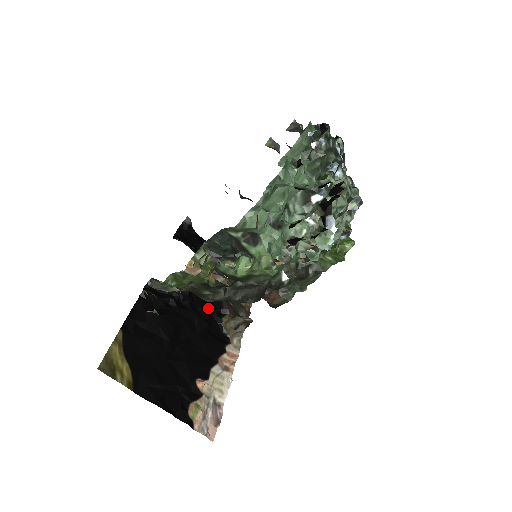
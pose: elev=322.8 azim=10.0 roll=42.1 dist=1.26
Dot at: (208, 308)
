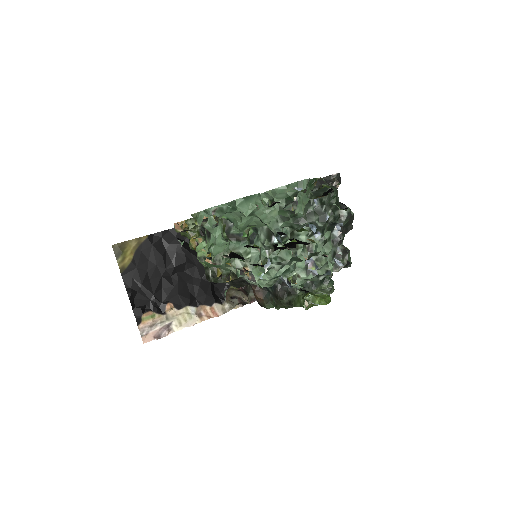
Dot at: occluded
